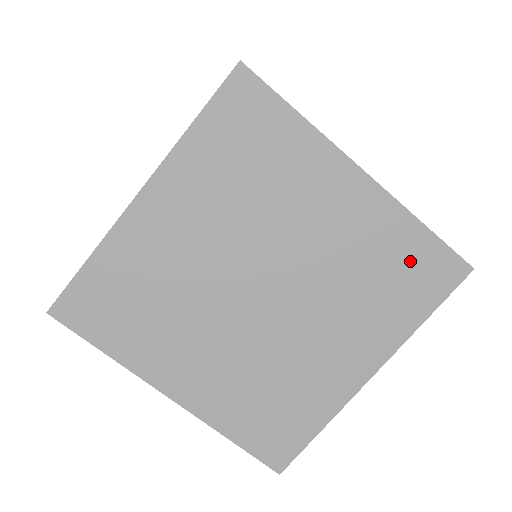
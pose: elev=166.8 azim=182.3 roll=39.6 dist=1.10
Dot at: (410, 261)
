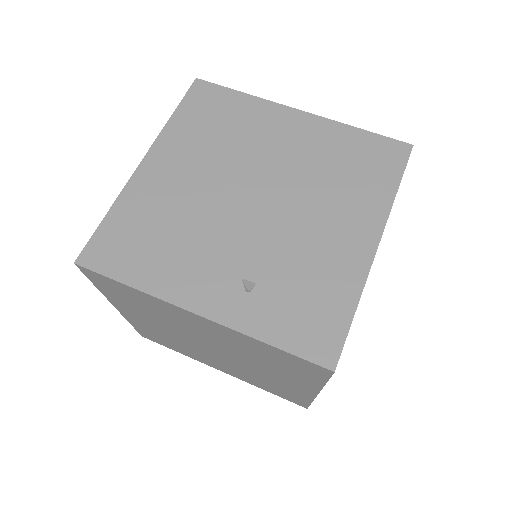
Dot at: (280, 358)
